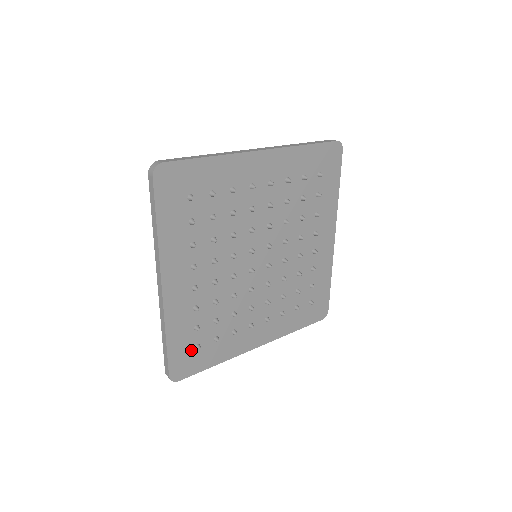
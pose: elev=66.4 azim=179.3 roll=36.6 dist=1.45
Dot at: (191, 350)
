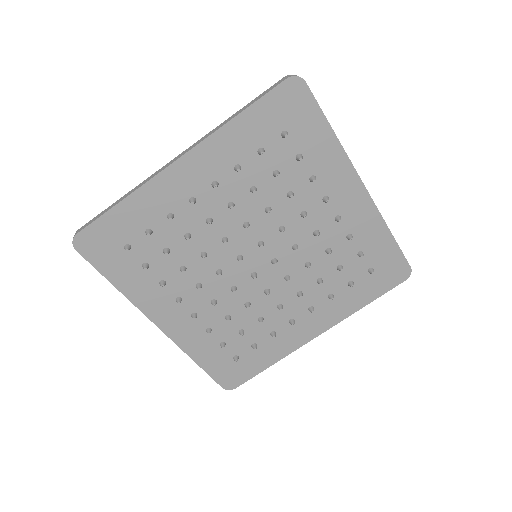
Dot at: (231, 362)
